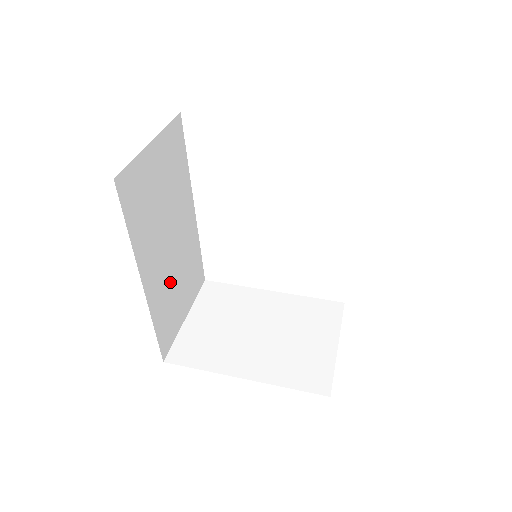
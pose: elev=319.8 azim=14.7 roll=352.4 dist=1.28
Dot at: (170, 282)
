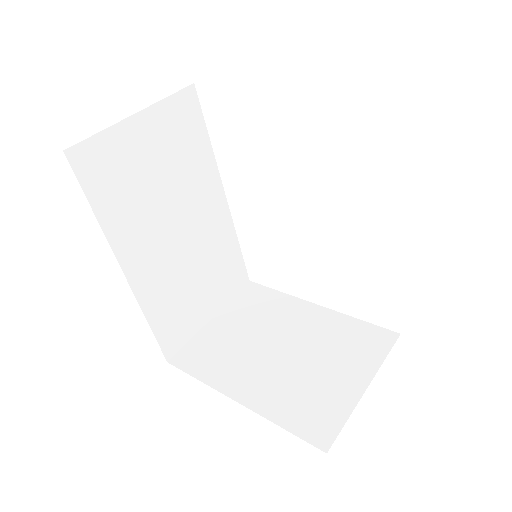
Dot at: (179, 276)
